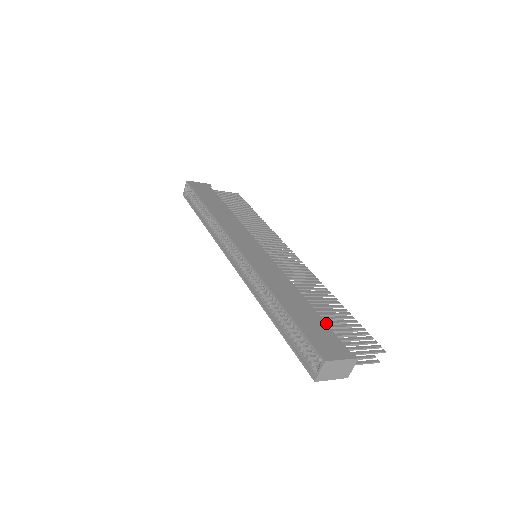
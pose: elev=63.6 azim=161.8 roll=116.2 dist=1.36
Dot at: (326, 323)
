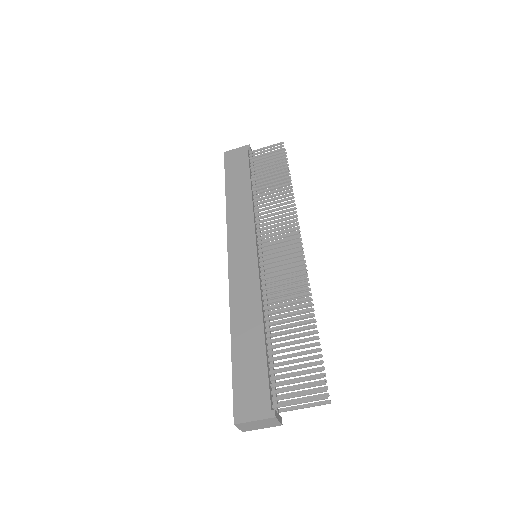
Dot at: (275, 360)
